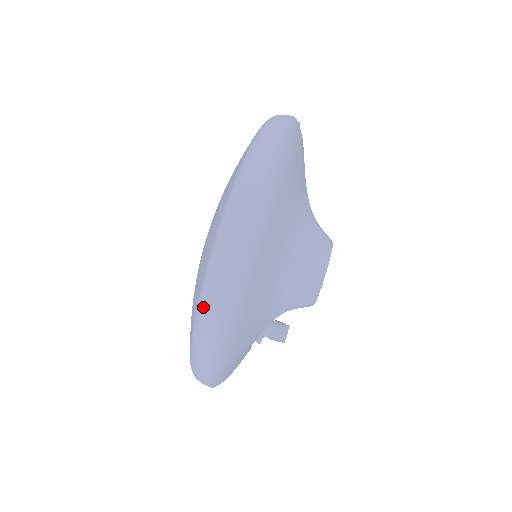
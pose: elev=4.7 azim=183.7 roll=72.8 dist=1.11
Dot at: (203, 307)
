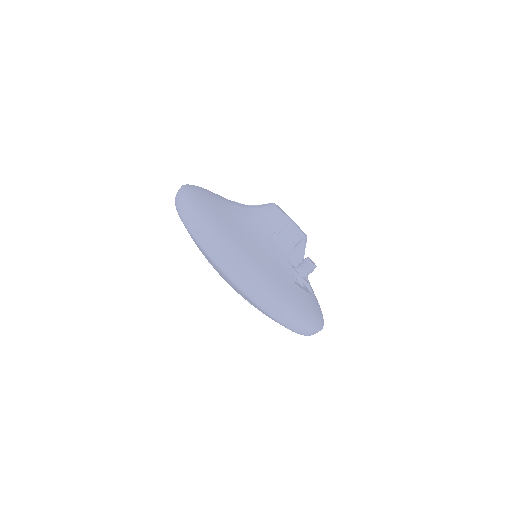
Dot at: (224, 269)
